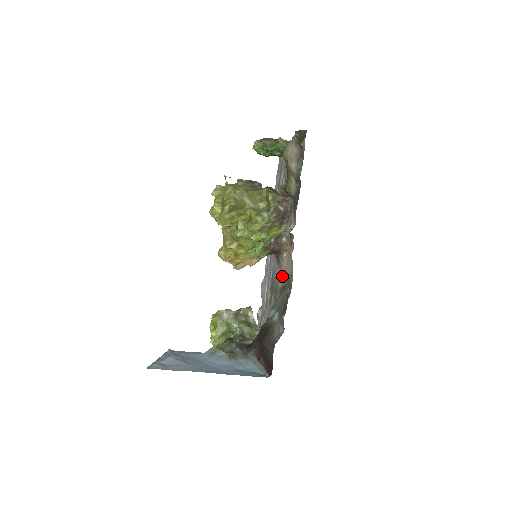
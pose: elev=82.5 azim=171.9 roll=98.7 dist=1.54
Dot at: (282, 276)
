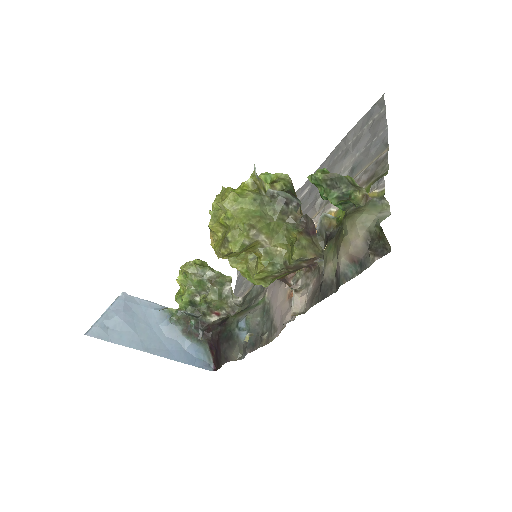
Dot at: (273, 297)
